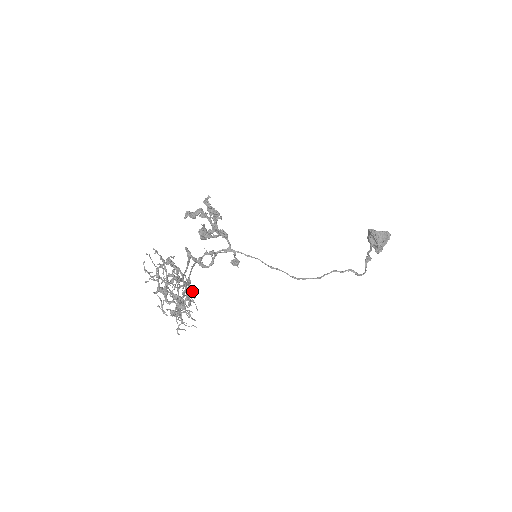
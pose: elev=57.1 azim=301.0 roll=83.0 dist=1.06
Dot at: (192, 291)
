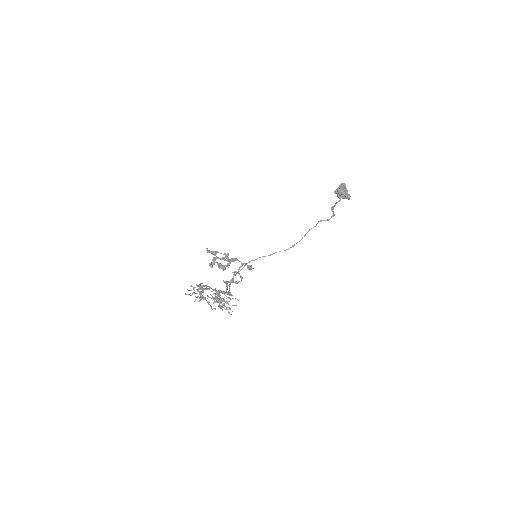
Dot at: (225, 292)
